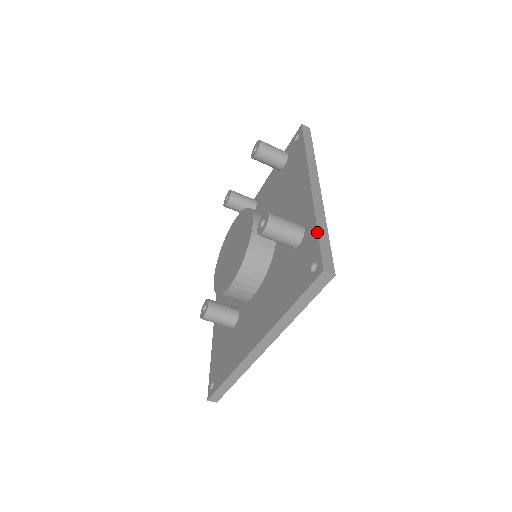
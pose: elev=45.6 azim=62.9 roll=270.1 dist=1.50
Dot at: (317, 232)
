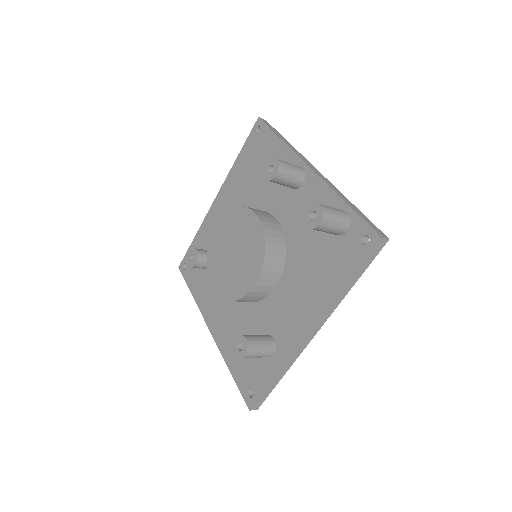
Dot at: (270, 383)
